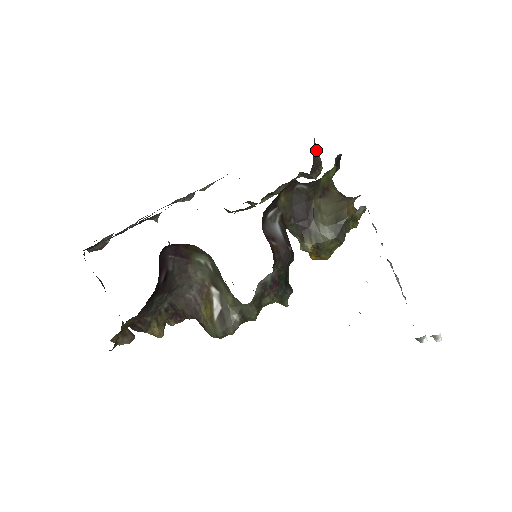
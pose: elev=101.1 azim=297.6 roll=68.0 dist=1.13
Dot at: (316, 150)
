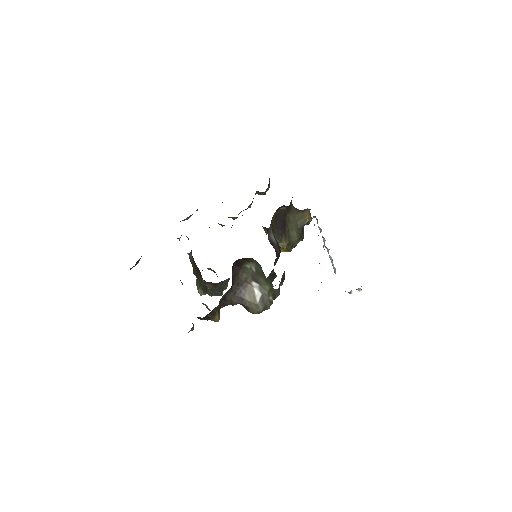
Dot at: occluded
